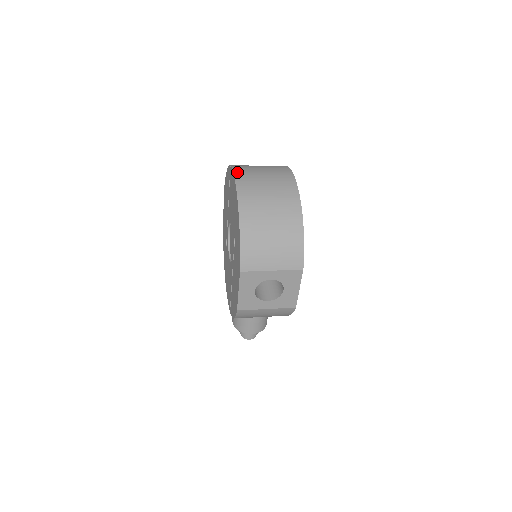
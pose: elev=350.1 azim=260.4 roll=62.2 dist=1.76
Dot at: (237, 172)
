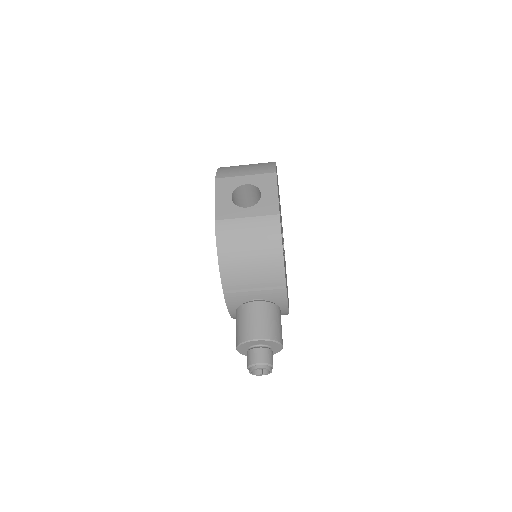
Dot at: occluded
